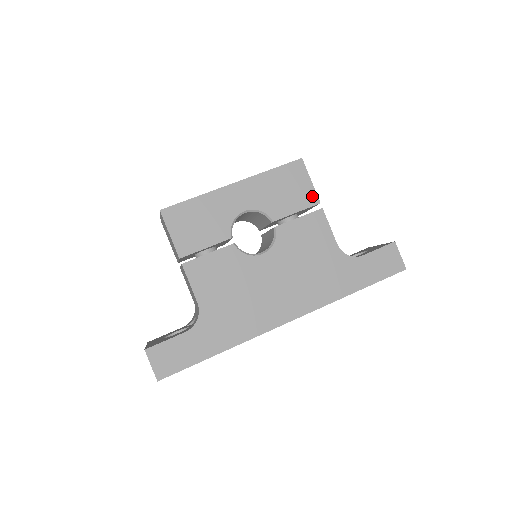
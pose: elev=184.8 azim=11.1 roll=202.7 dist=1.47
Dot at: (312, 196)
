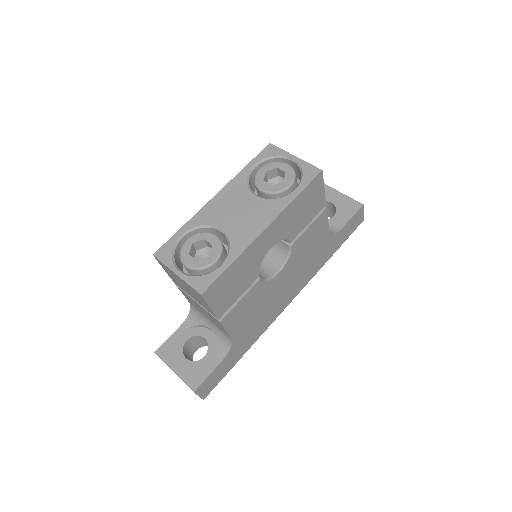
Dot at: (322, 202)
